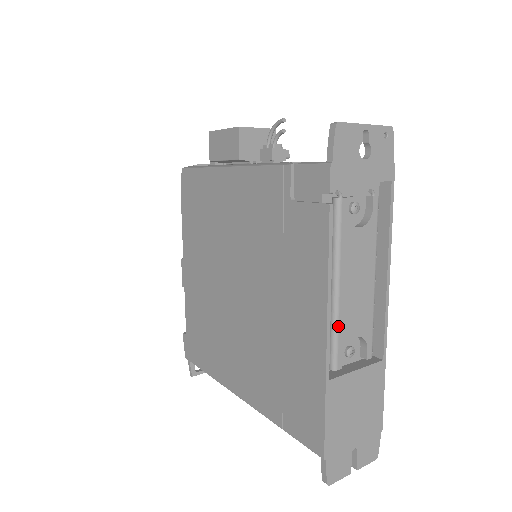
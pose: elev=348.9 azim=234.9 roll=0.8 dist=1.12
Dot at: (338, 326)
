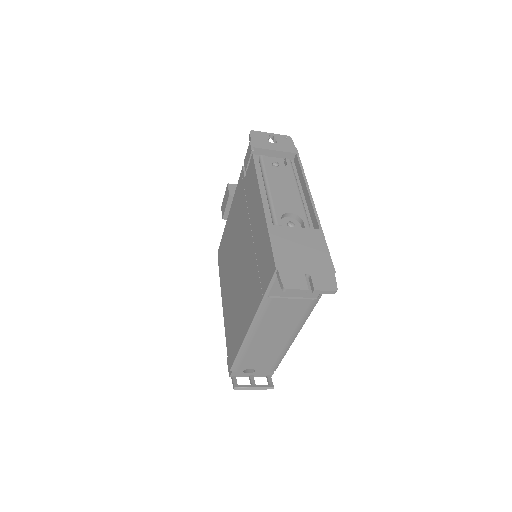
Dot at: (273, 204)
